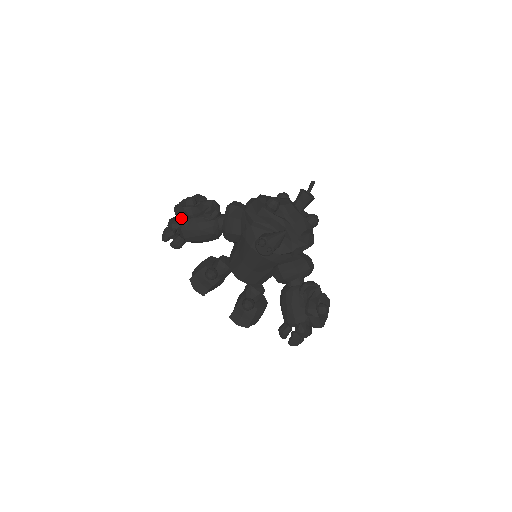
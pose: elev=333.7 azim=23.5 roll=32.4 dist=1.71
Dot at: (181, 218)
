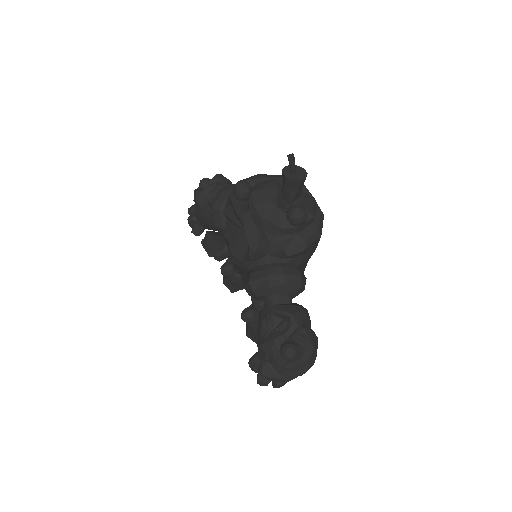
Dot at: occluded
